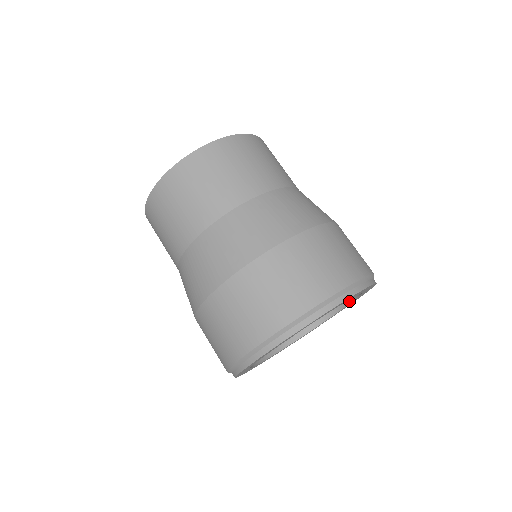
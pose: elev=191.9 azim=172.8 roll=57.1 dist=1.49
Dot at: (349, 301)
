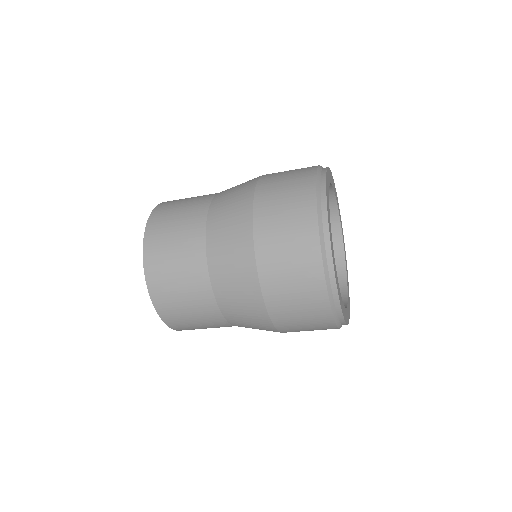
Dot at: (343, 257)
